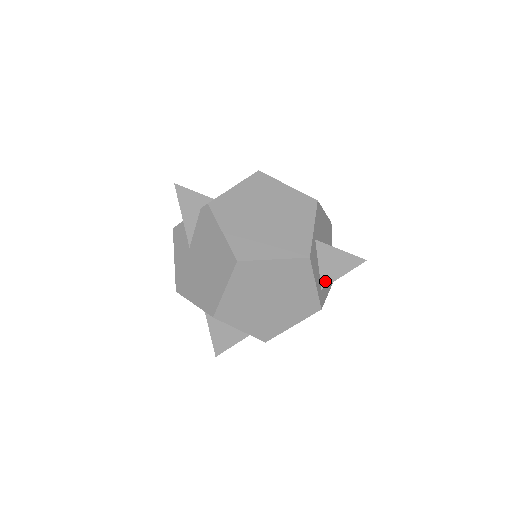
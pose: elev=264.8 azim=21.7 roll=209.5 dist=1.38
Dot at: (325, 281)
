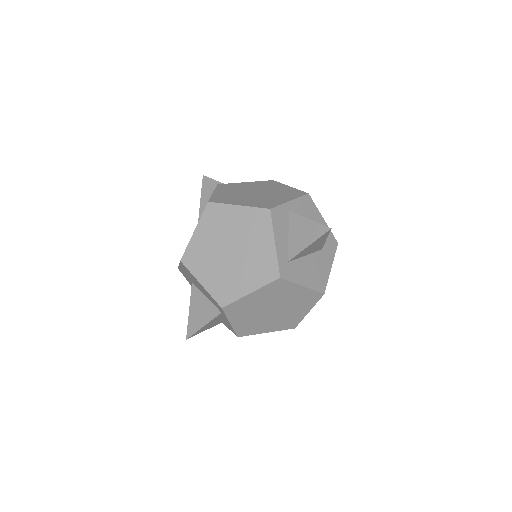
Dot at: (292, 253)
